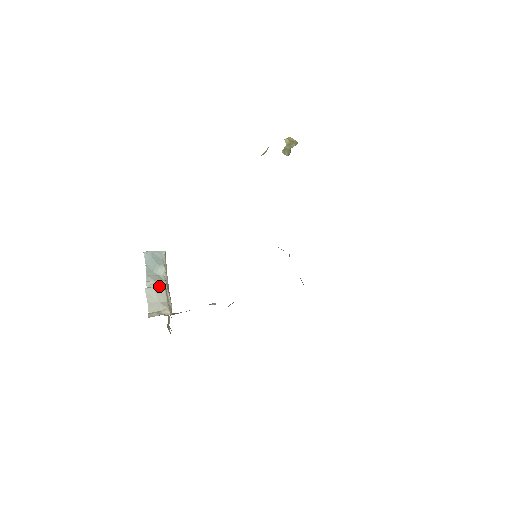
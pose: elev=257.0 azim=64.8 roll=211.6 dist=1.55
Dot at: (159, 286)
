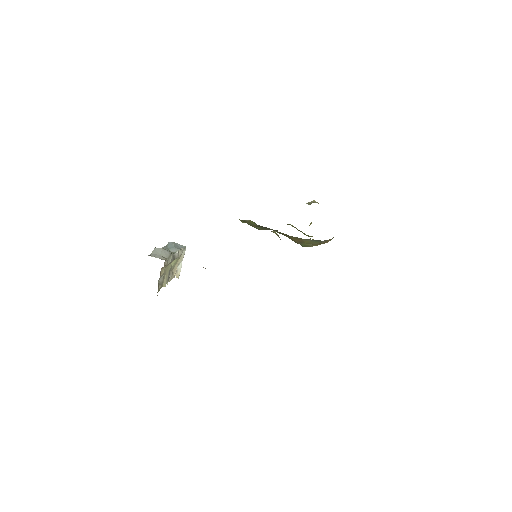
Dot at: occluded
